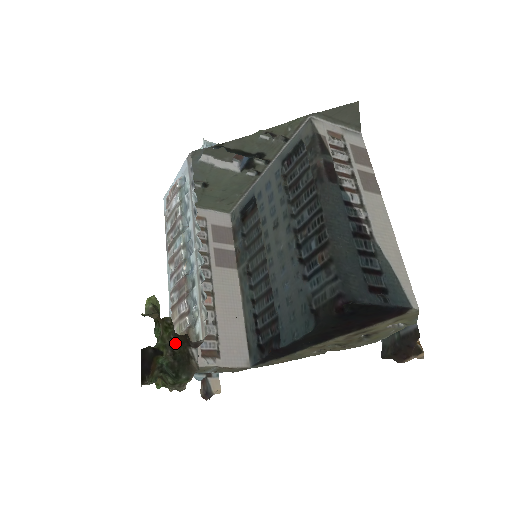
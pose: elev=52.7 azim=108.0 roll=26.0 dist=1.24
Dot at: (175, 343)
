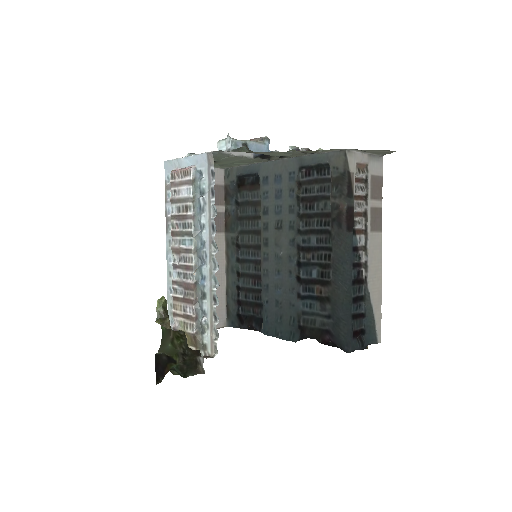
Dot at: (186, 353)
